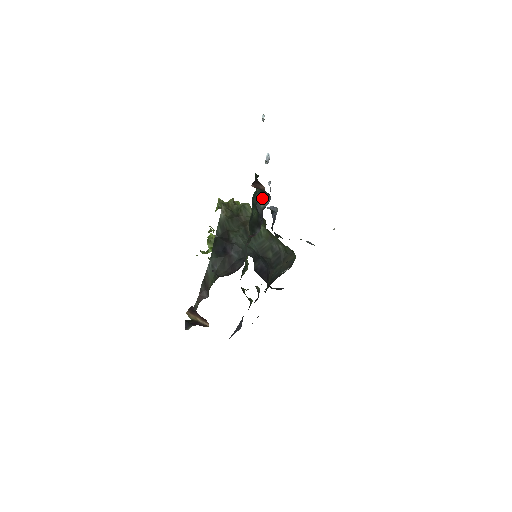
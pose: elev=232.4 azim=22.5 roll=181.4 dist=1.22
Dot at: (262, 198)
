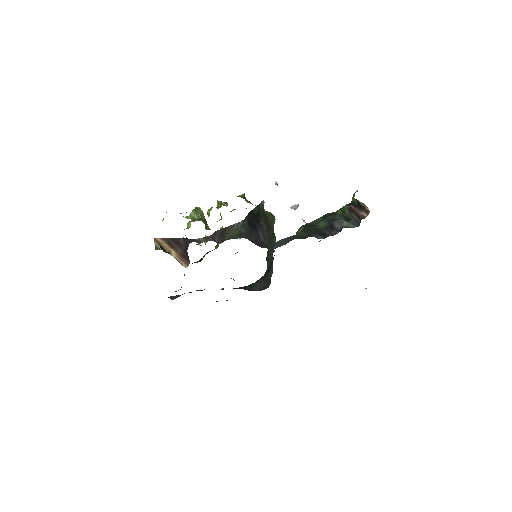
Dot at: (345, 220)
